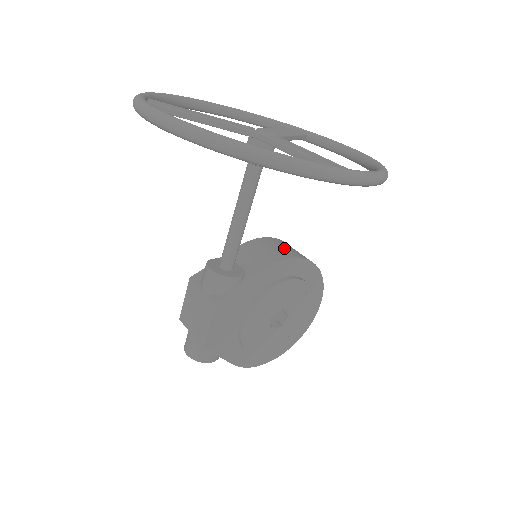
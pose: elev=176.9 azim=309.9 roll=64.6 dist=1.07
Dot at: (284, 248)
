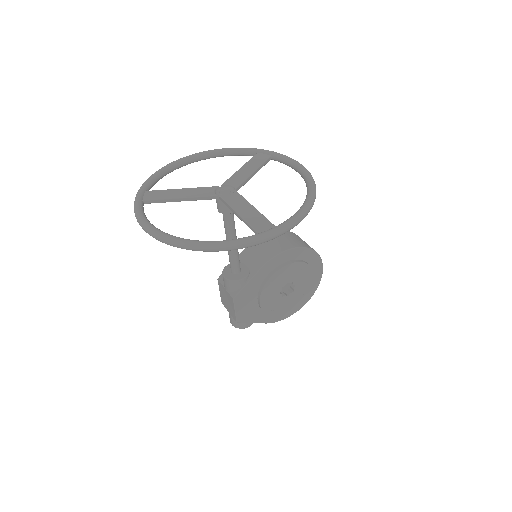
Dot at: (277, 242)
